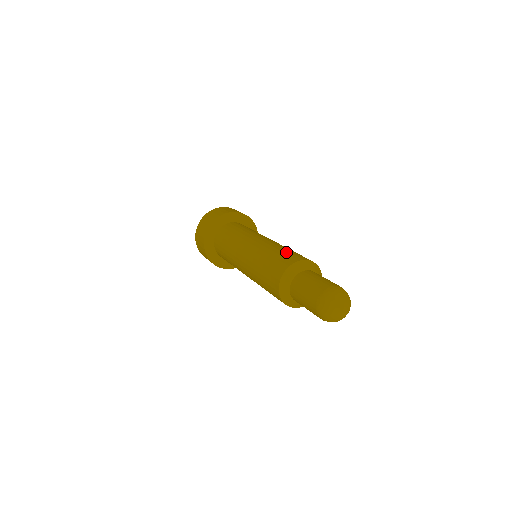
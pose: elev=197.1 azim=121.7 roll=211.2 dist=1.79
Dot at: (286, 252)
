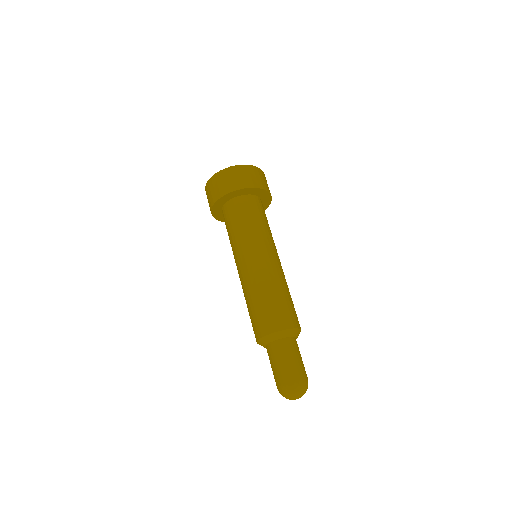
Dot at: (292, 304)
